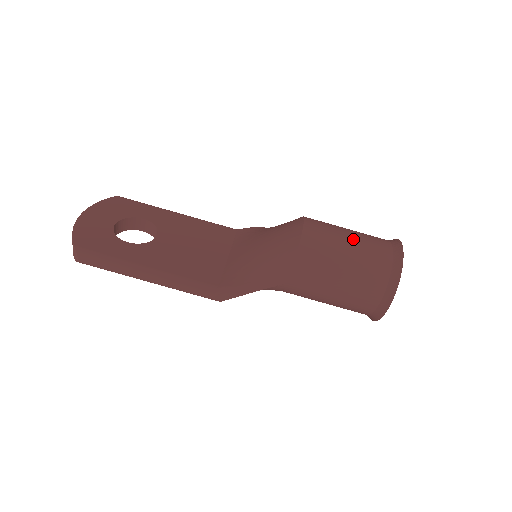
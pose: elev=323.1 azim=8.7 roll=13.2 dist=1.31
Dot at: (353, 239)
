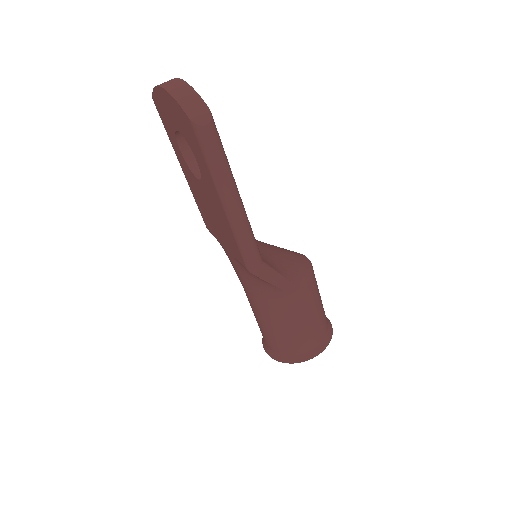
Dot at: occluded
